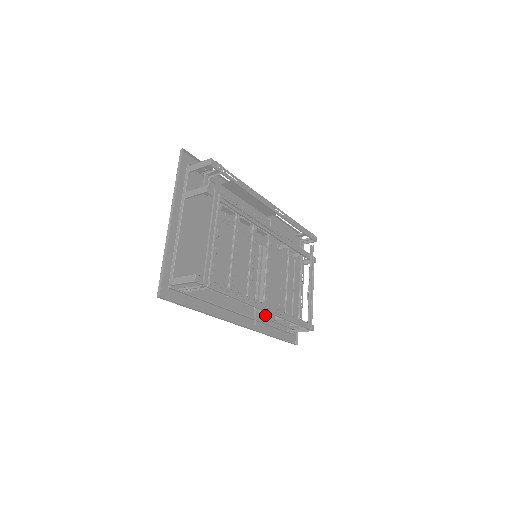
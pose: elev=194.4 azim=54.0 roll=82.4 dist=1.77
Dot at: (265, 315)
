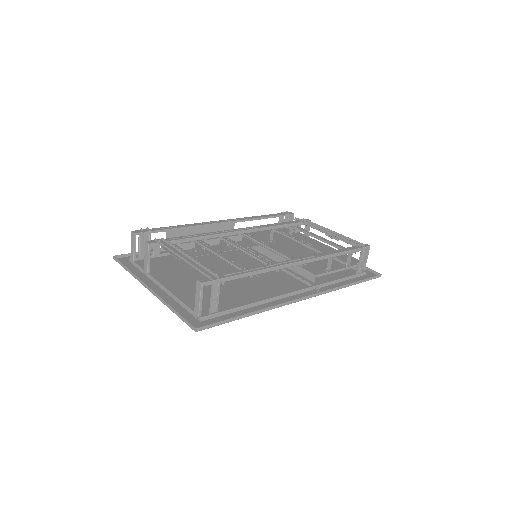
Dot at: (315, 274)
